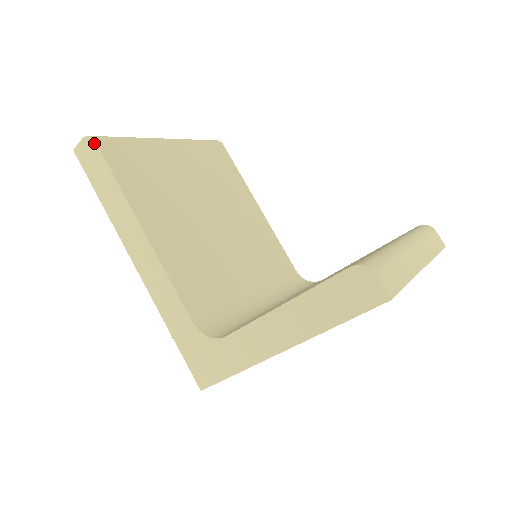
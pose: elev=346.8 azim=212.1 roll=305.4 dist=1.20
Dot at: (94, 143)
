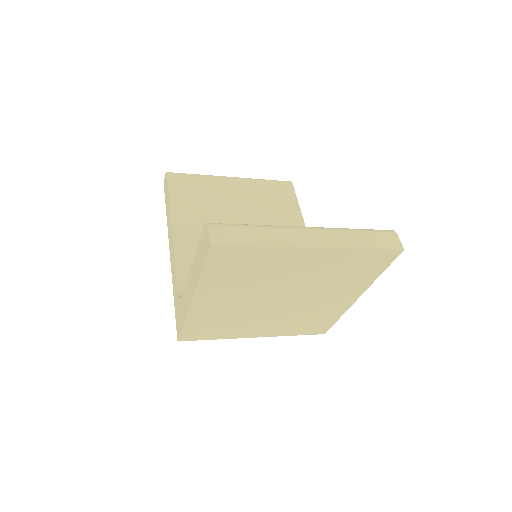
Dot at: (167, 176)
